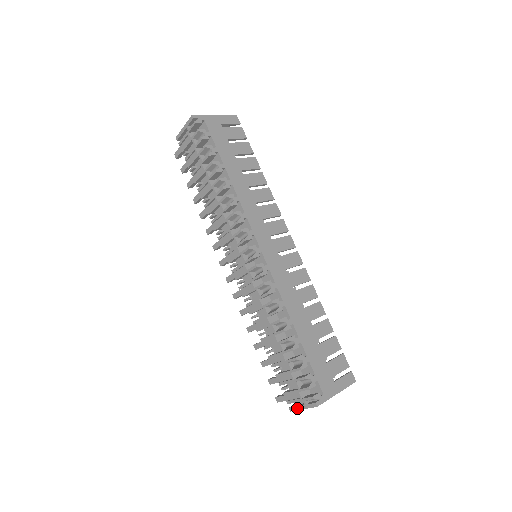
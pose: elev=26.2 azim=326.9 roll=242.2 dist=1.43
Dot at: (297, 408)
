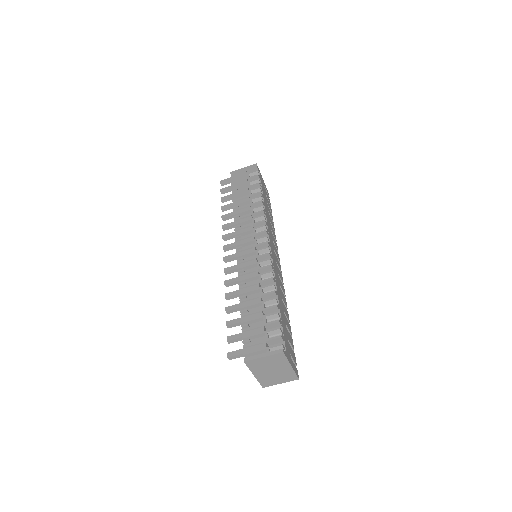
Dot at: (256, 357)
